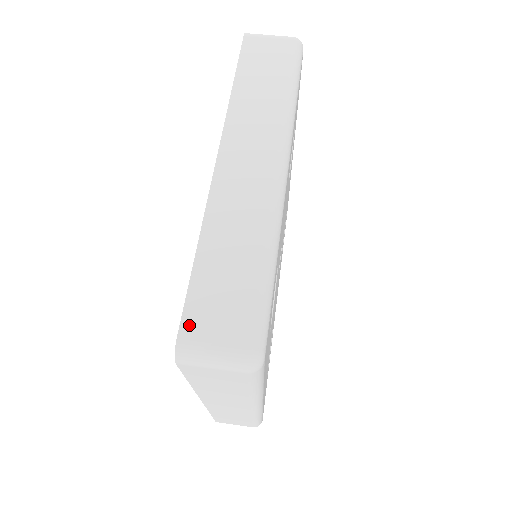
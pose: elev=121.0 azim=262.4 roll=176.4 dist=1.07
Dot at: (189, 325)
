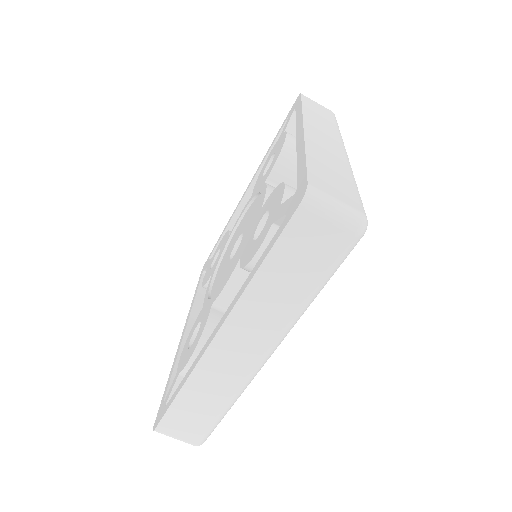
Dot at: (164, 426)
